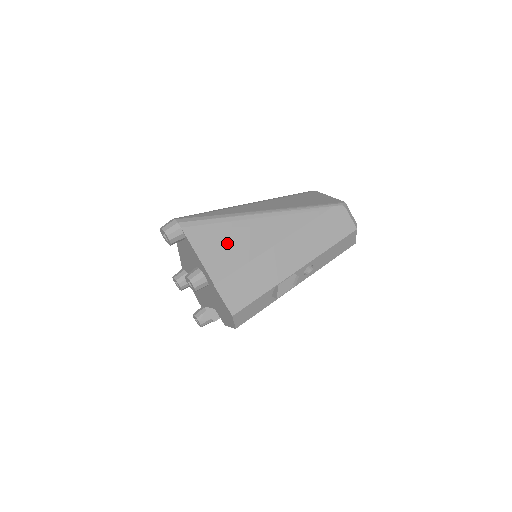
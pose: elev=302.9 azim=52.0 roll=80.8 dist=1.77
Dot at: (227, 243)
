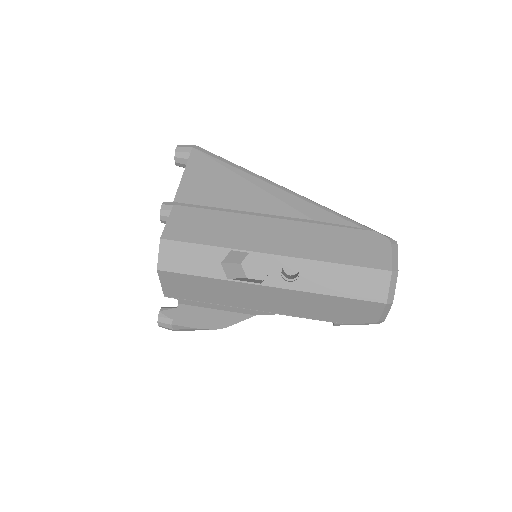
Dot at: (220, 181)
